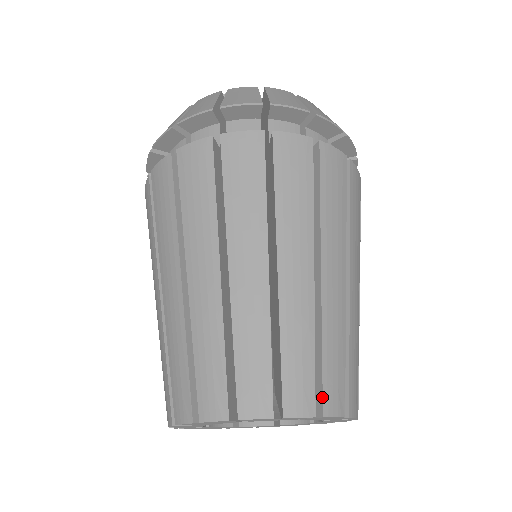
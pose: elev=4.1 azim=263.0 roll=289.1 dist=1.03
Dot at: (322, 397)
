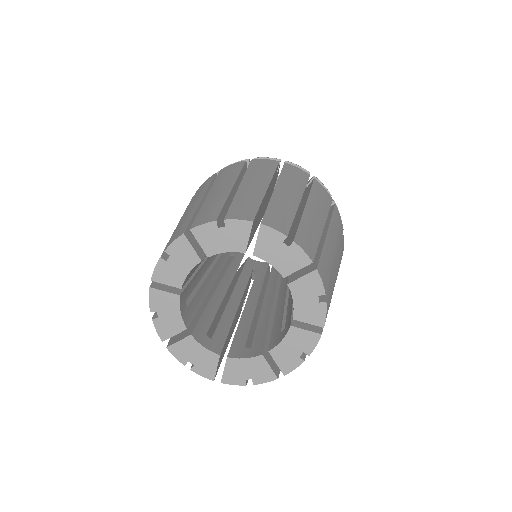
Dot at: occluded
